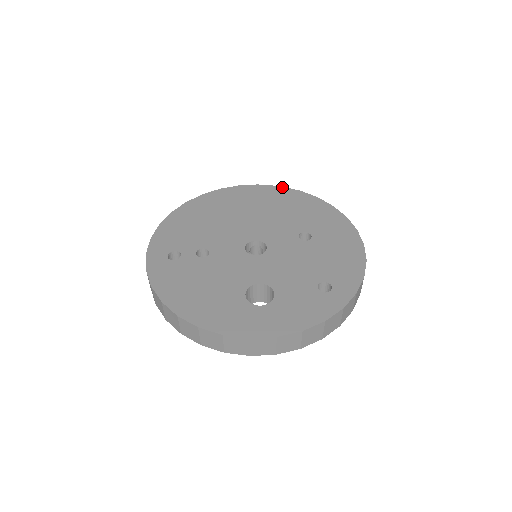
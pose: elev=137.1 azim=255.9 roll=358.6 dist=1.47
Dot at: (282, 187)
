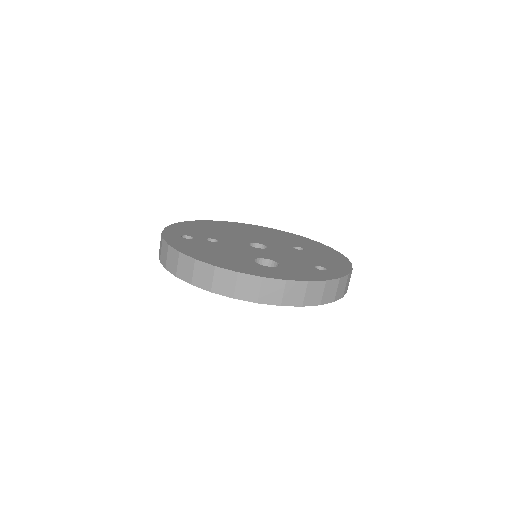
Dot at: (274, 229)
